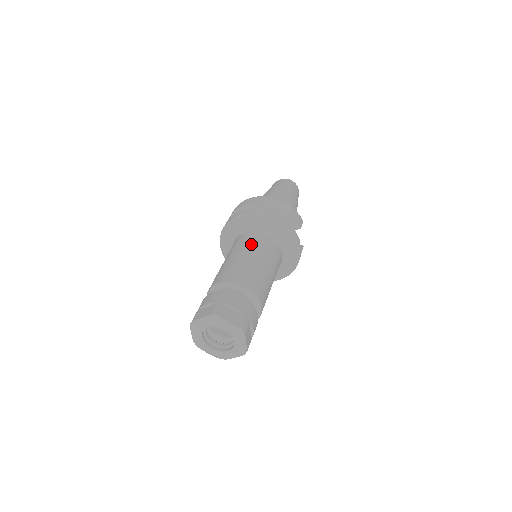
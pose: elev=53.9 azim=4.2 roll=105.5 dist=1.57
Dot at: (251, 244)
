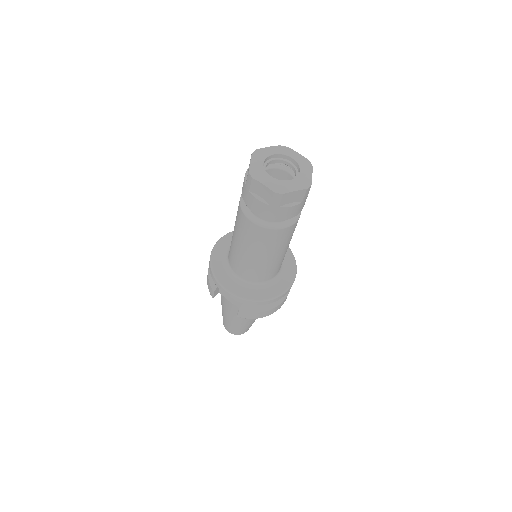
Dot at: occluded
